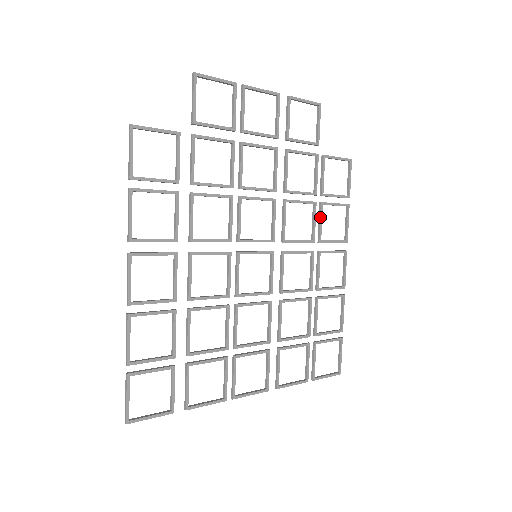
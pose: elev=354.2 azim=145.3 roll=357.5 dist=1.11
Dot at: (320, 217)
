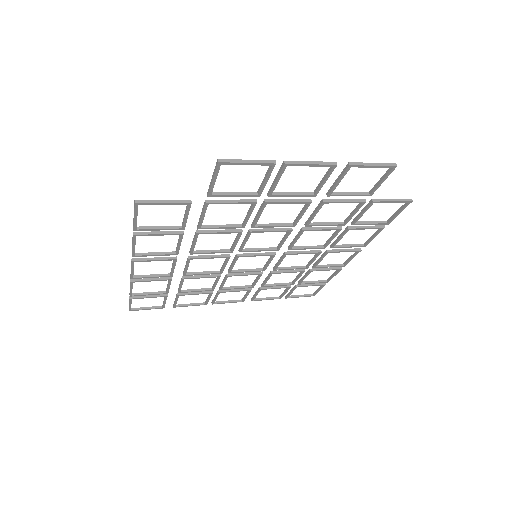
Dot at: (341, 236)
